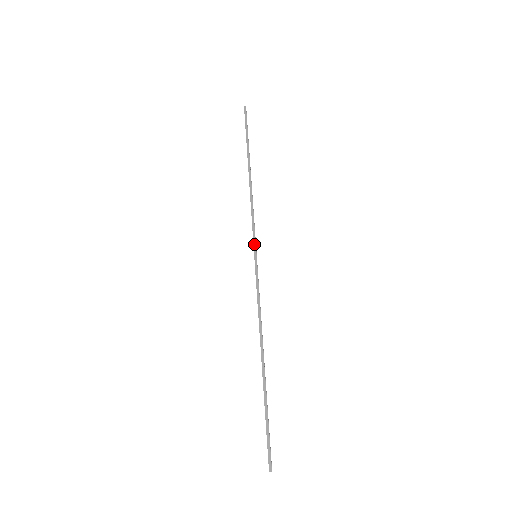
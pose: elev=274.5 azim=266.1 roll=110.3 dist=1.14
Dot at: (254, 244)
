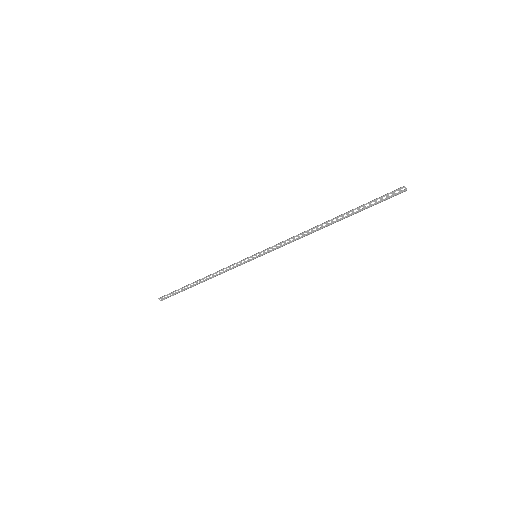
Dot at: (247, 258)
